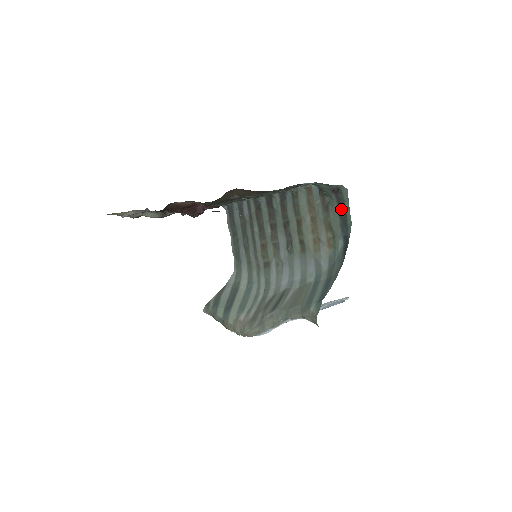
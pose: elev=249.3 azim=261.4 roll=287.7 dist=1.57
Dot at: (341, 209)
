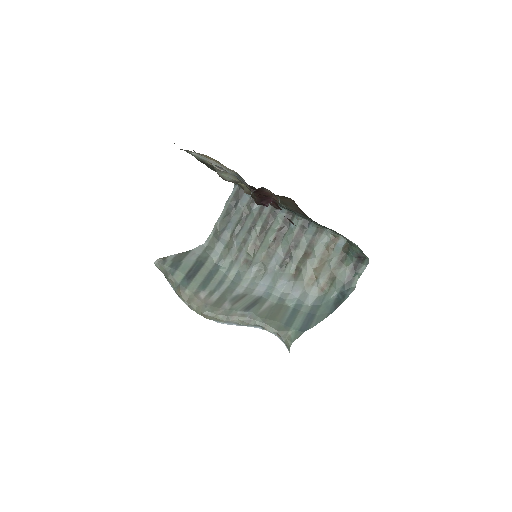
Dot at: (353, 272)
